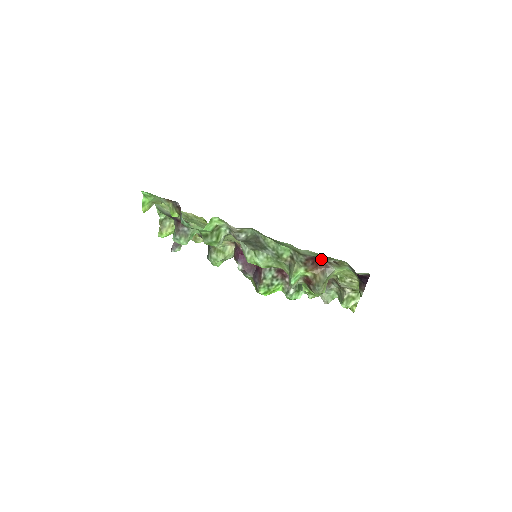
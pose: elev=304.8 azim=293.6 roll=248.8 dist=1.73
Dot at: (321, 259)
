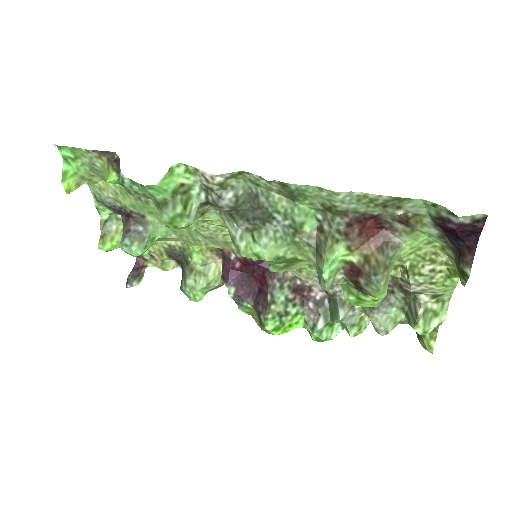
Dot at: (375, 222)
